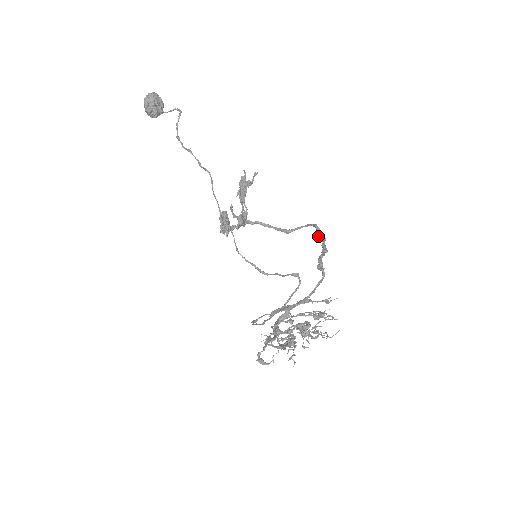
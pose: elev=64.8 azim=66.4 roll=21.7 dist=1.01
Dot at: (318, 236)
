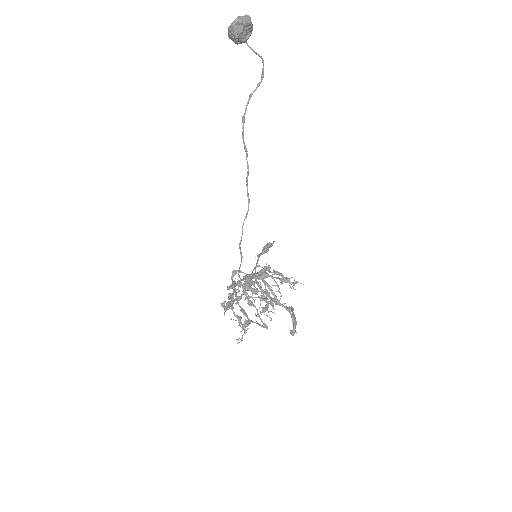
Dot at: (291, 334)
